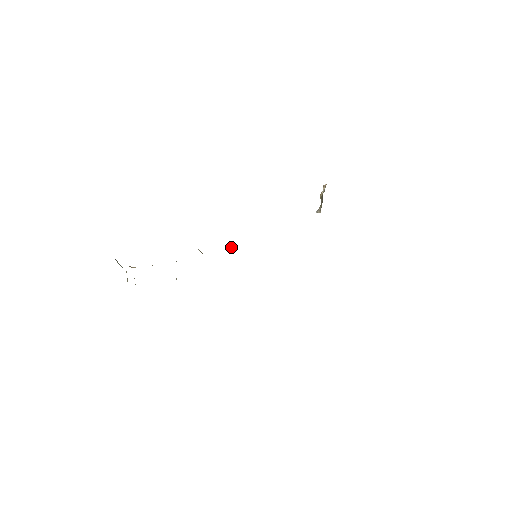
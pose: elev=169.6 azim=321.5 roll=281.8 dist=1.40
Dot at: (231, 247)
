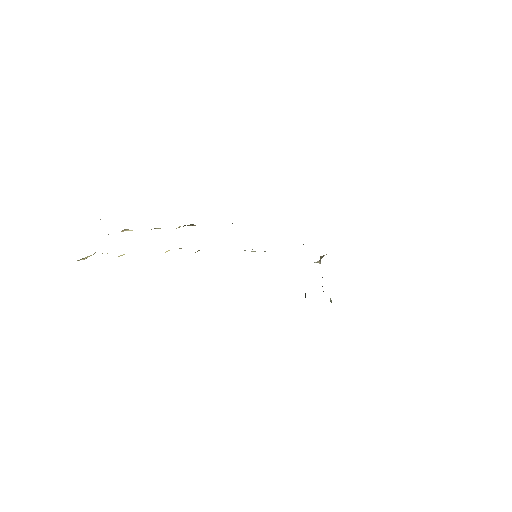
Dot at: occluded
